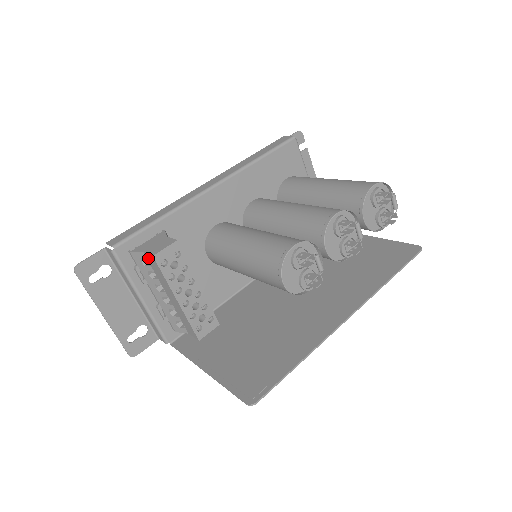
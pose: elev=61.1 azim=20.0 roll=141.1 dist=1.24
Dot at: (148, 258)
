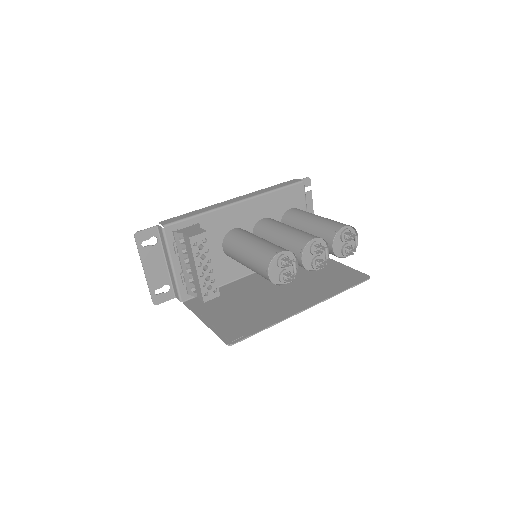
Dot at: (185, 238)
